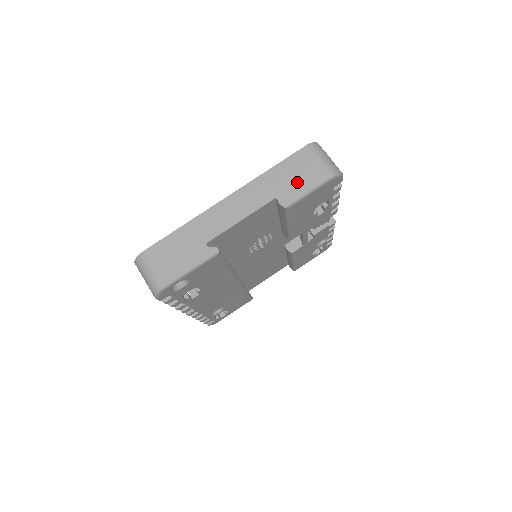
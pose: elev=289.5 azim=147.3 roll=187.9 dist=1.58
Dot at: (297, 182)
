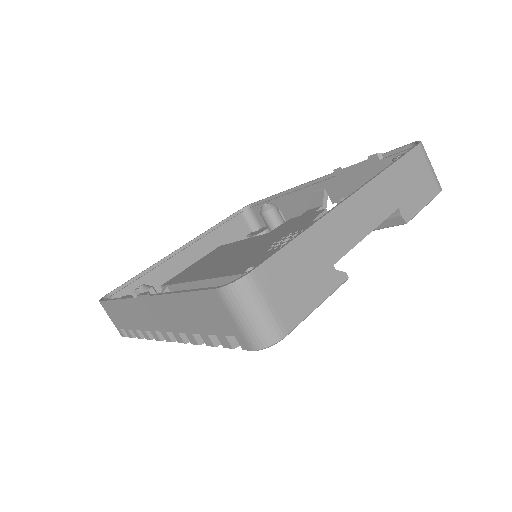
Dot at: (415, 191)
